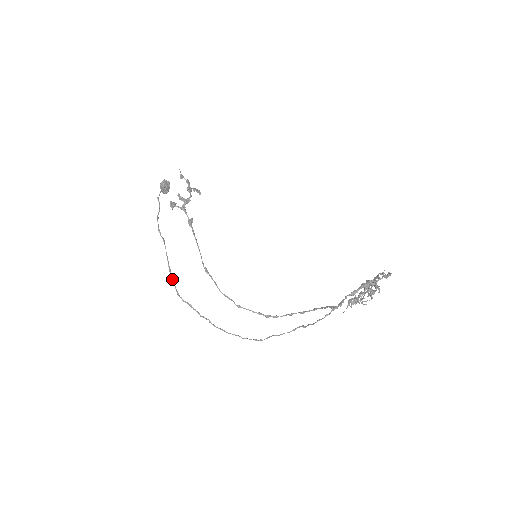
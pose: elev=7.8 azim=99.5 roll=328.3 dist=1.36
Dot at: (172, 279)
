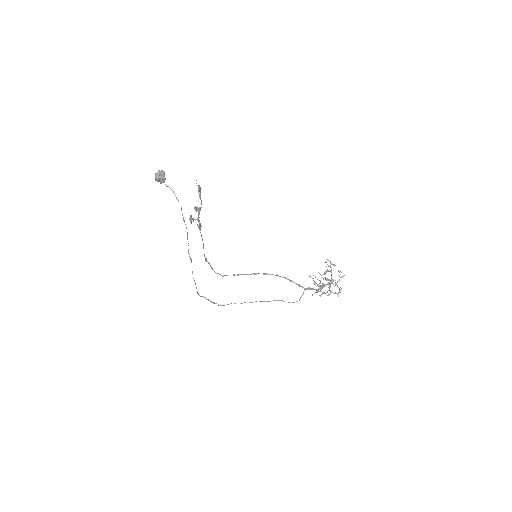
Dot at: occluded
